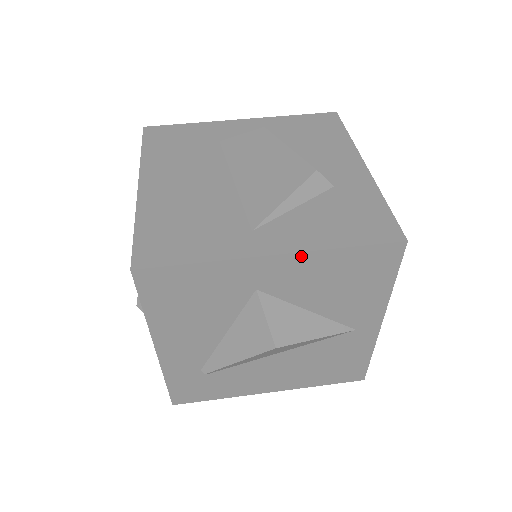
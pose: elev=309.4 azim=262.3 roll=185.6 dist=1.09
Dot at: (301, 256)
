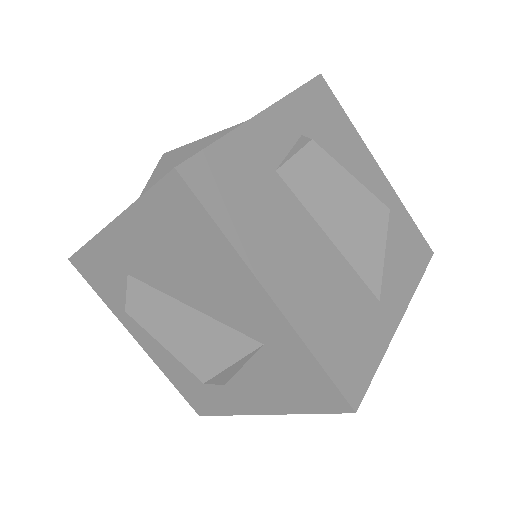
Dot at: (405, 304)
